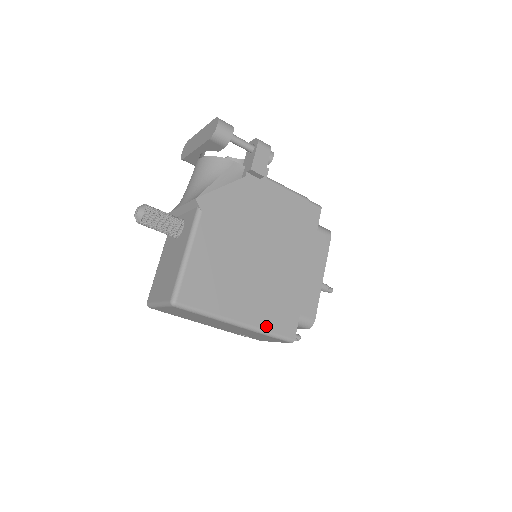
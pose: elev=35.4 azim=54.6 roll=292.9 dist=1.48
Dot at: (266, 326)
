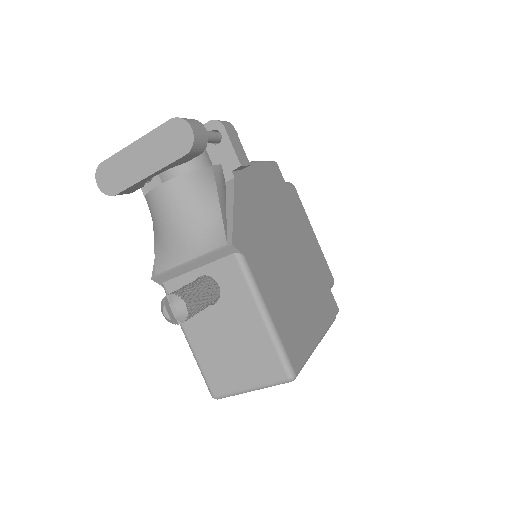
Dot at: (328, 319)
